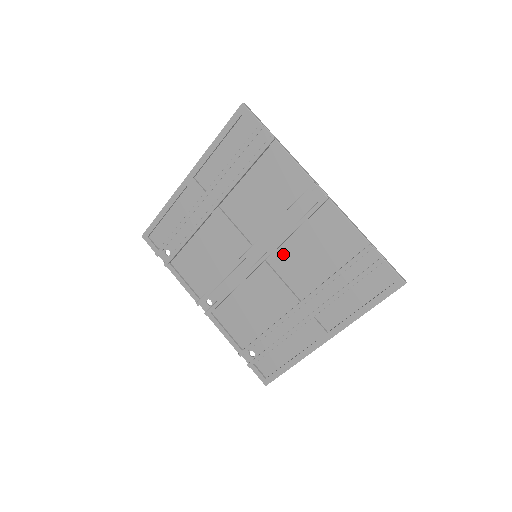
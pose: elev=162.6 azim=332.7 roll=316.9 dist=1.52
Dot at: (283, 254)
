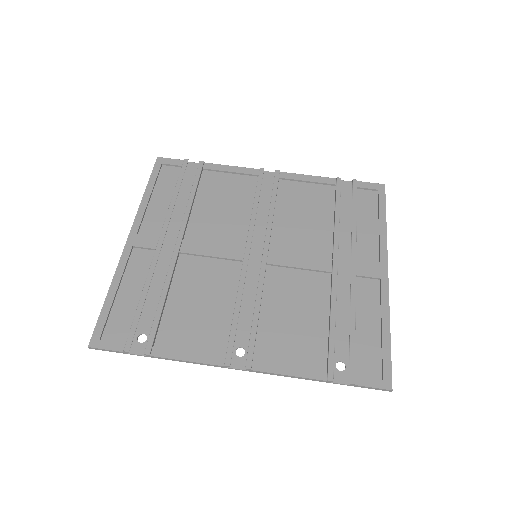
Dot at: (280, 235)
